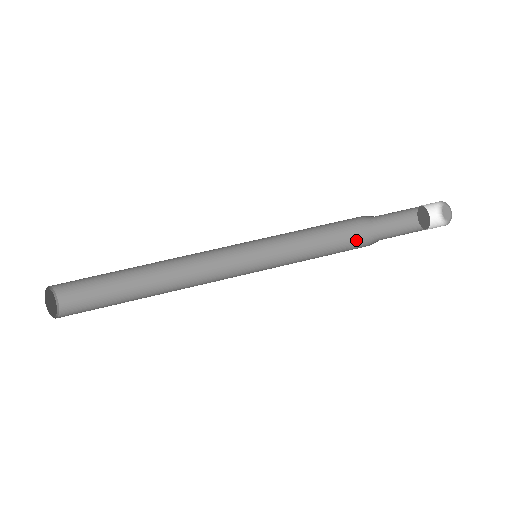
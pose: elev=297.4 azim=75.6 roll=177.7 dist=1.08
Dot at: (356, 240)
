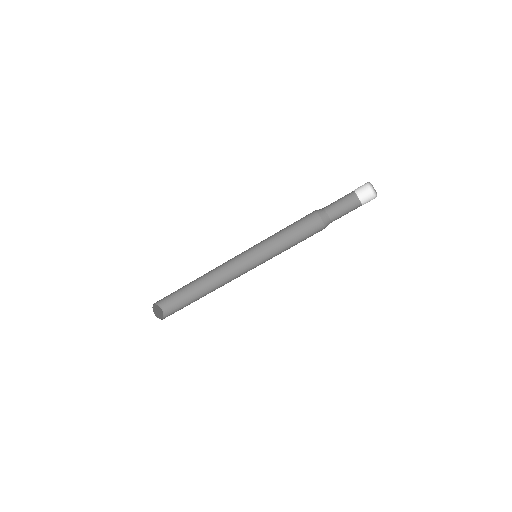
Dot at: (313, 215)
